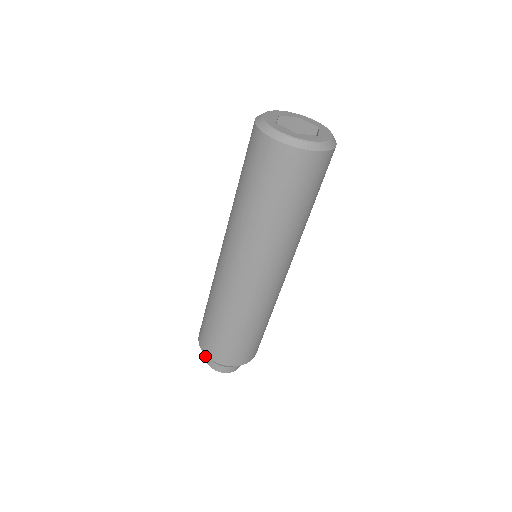
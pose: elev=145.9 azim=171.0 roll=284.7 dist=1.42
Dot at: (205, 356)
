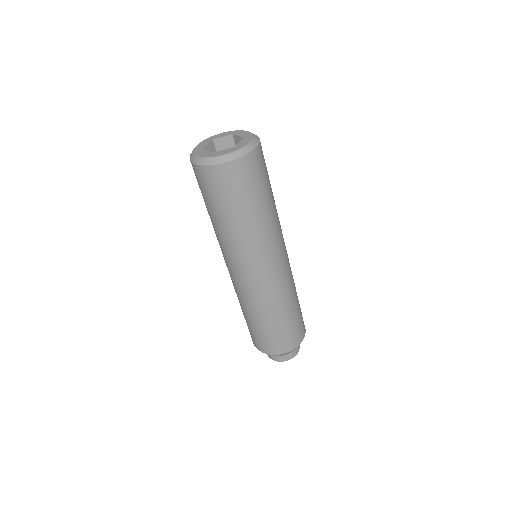
Dot at: (274, 359)
